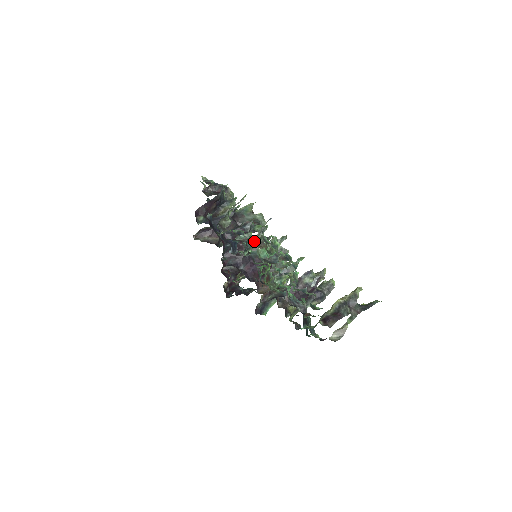
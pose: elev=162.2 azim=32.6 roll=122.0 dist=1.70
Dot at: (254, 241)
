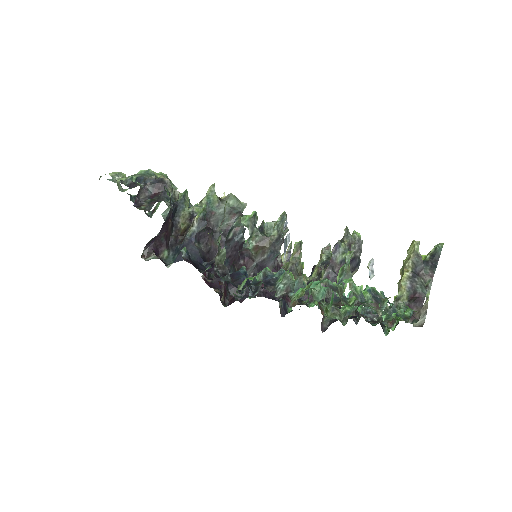
Dot at: (291, 276)
